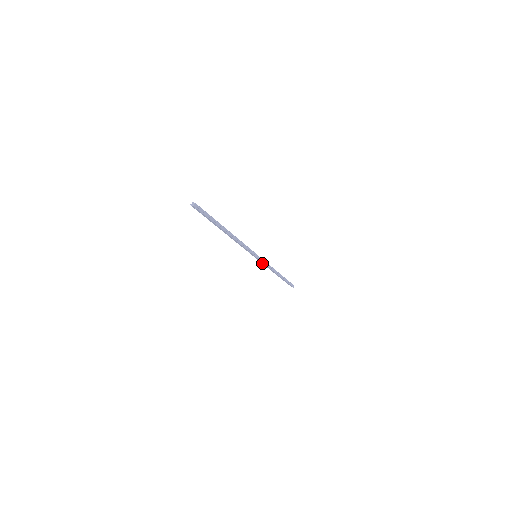
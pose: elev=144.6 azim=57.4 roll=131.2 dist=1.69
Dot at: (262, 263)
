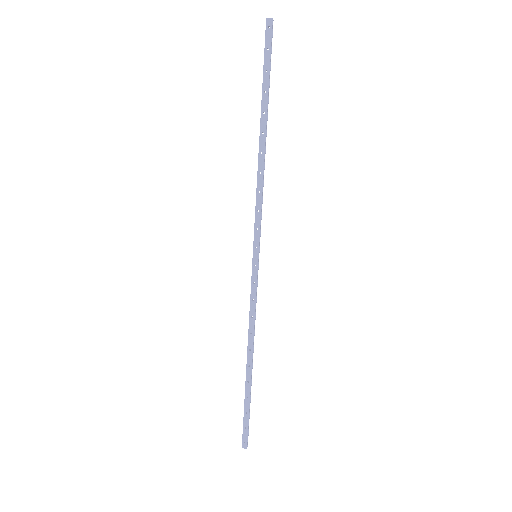
Dot at: (250, 294)
